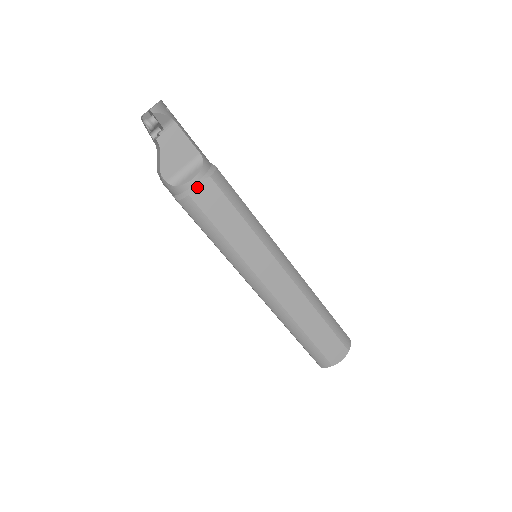
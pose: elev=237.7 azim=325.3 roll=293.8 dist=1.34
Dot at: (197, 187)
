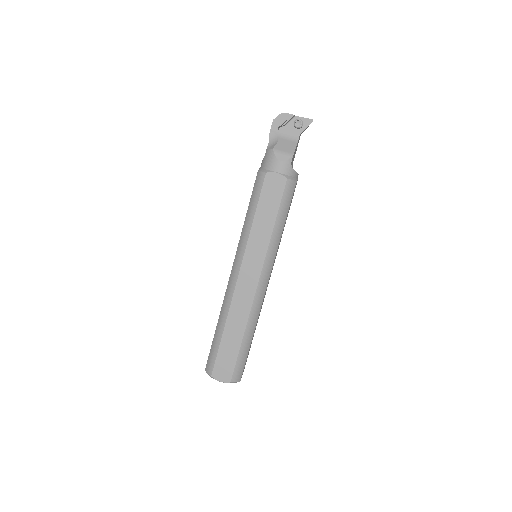
Dot at: occluded
